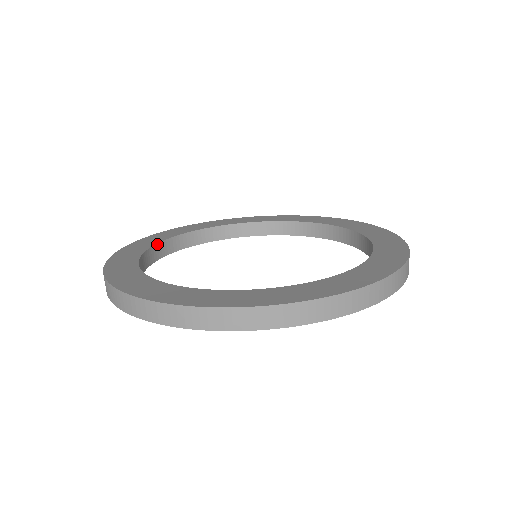
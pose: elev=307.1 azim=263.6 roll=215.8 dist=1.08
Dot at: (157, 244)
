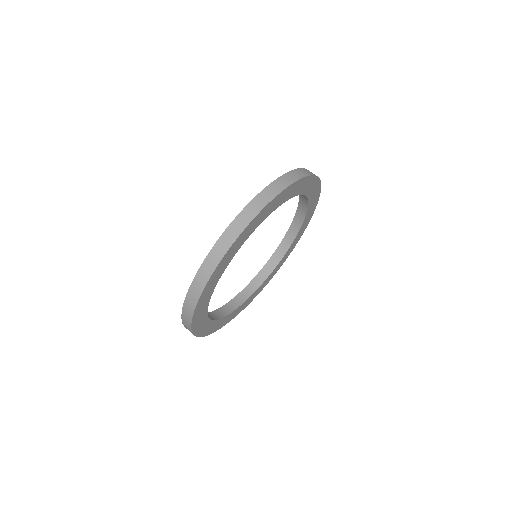
Dot at: occluded
